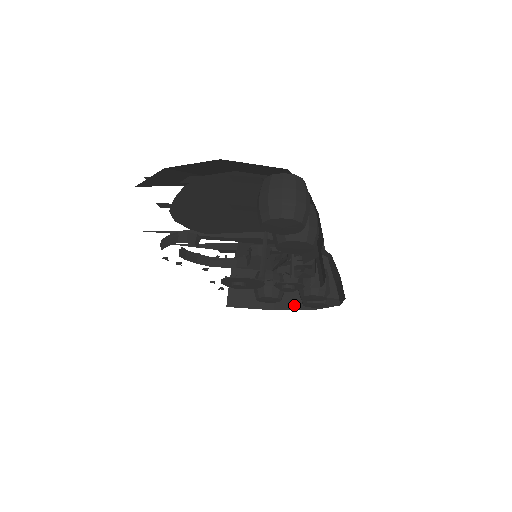
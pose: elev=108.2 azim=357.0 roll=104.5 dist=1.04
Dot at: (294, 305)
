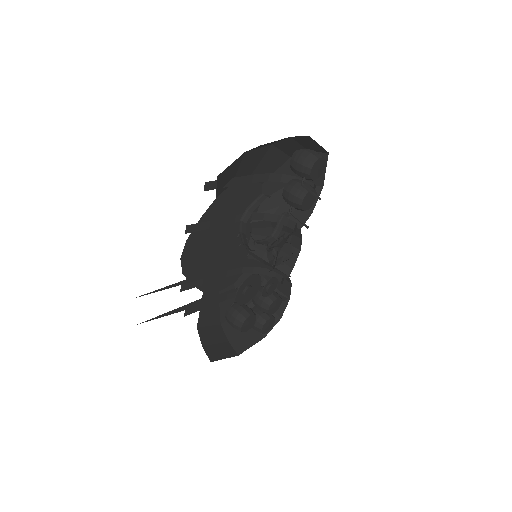
Dot at: (249, 343)
